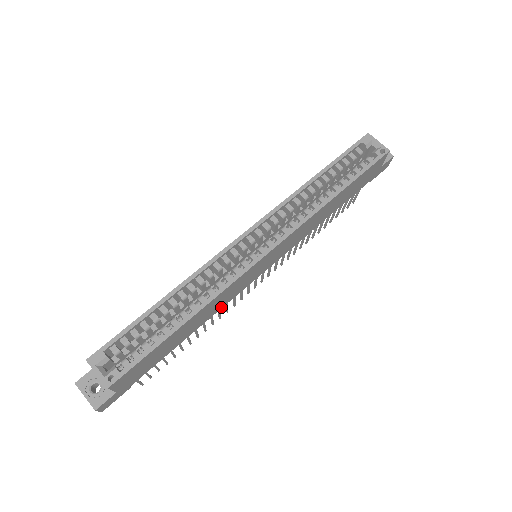
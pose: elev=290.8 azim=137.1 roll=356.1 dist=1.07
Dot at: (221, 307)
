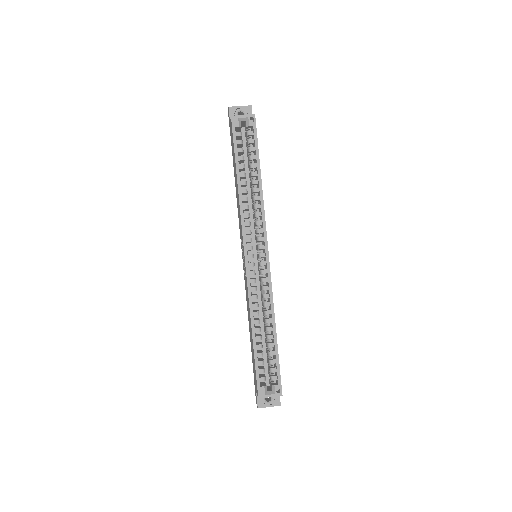
Dot at: occluded
